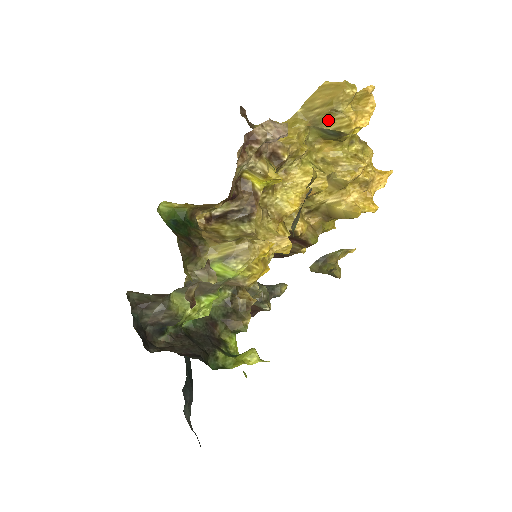
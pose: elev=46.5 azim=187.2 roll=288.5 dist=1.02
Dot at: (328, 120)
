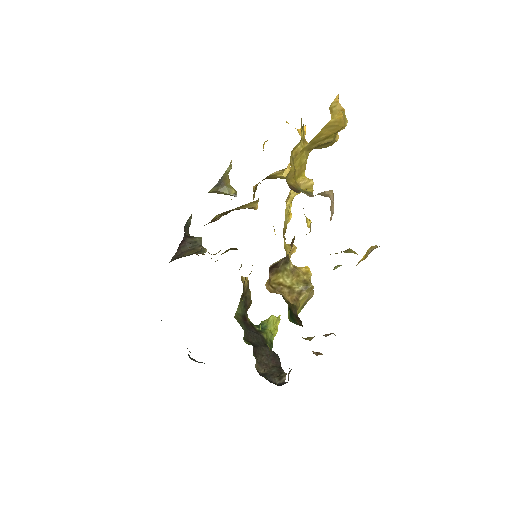
Dot at: (322, 146)
